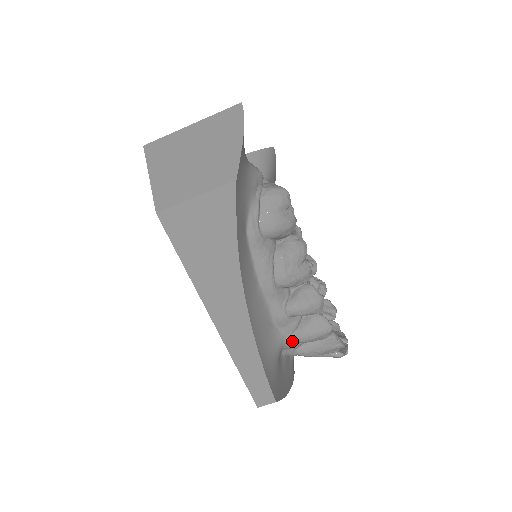
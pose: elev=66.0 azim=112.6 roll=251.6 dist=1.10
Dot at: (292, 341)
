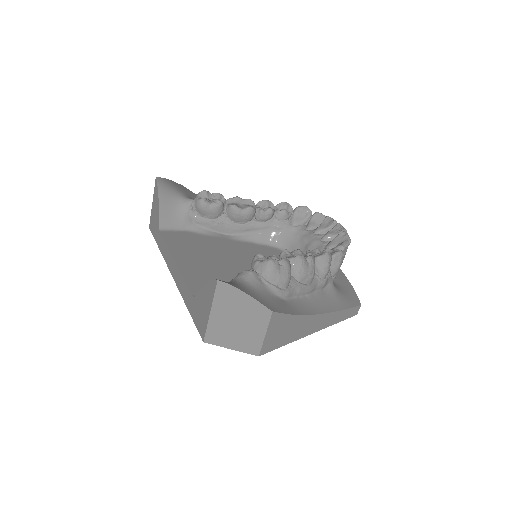
Dot at: (334, 277)
